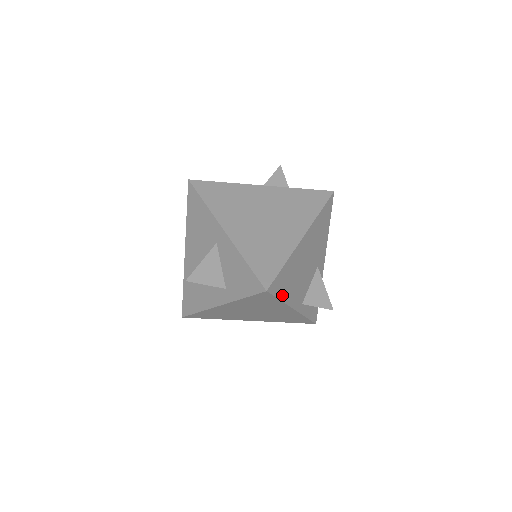
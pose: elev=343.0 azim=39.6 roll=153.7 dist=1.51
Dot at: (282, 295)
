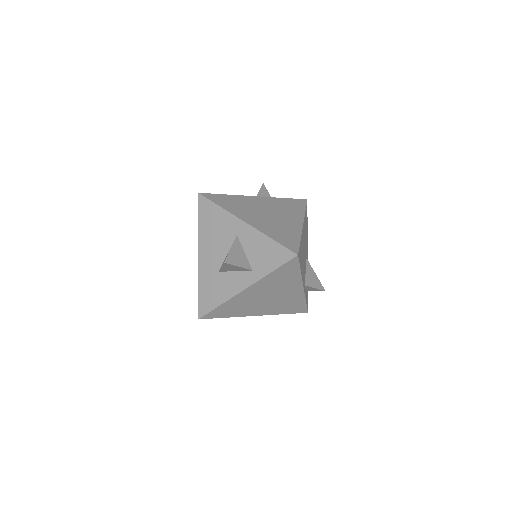
Dot at: occluded
